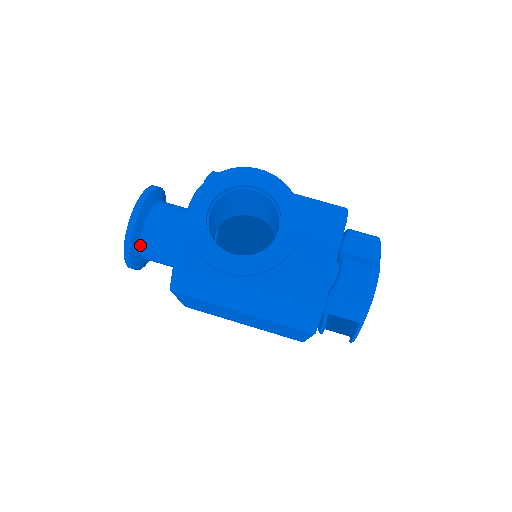
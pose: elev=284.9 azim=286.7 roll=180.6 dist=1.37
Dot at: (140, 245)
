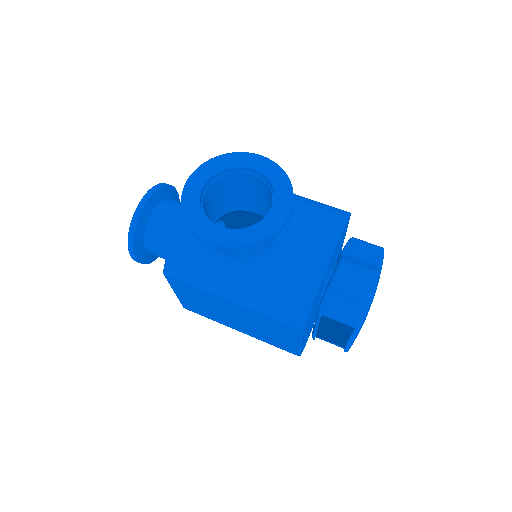
Dot at: (145, 235)
